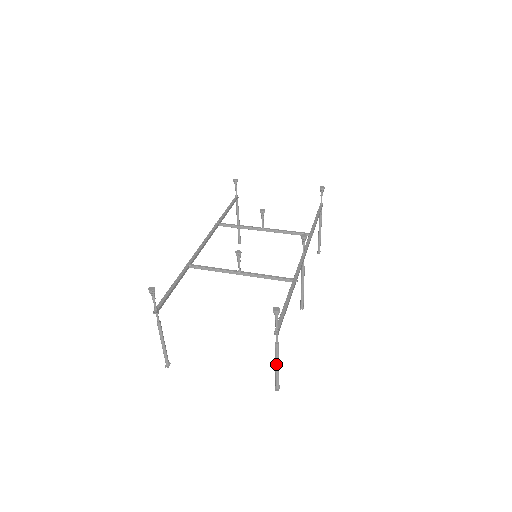
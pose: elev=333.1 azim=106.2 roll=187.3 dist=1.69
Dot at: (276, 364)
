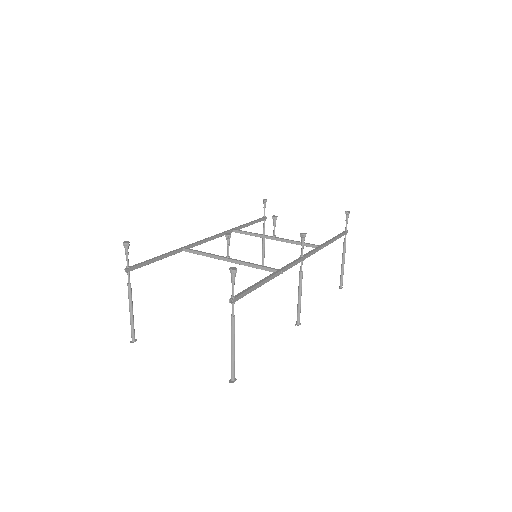
Dot at: (231, 345)
